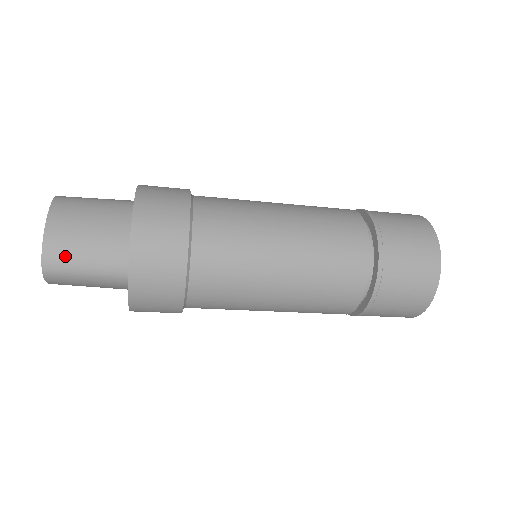
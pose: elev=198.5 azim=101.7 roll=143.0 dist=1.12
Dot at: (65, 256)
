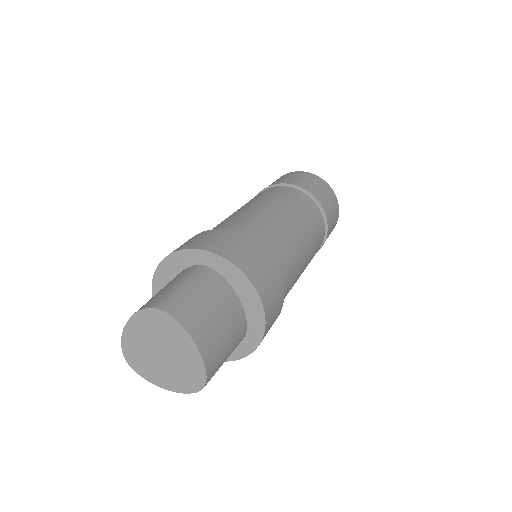
Dot at: (218, 362)
